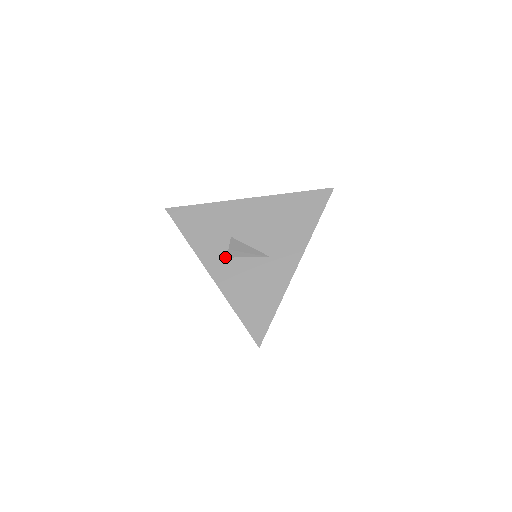
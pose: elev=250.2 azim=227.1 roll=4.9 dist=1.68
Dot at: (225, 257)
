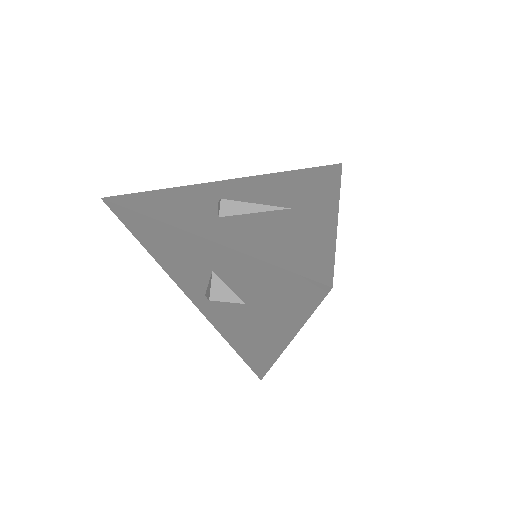
Dot at: (215, 217)
